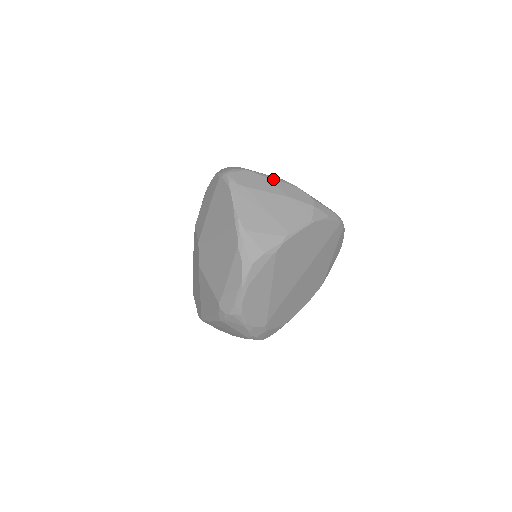
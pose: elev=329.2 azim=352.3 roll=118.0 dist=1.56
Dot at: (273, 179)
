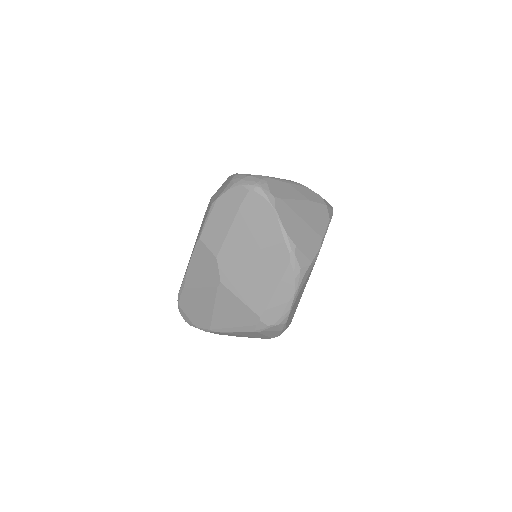
Dot at: (291, 184)
